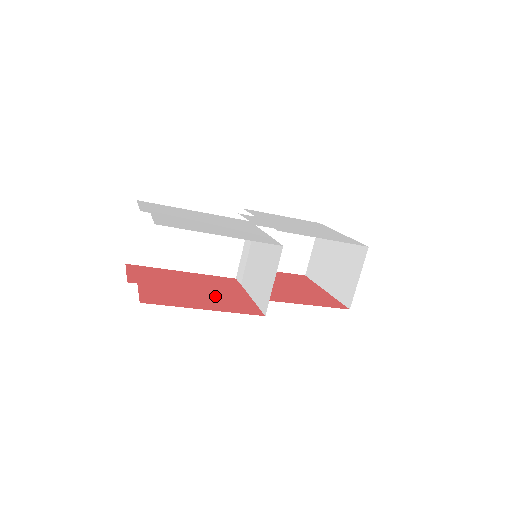
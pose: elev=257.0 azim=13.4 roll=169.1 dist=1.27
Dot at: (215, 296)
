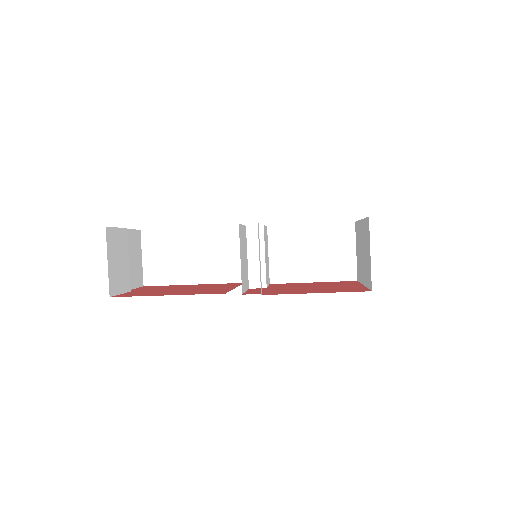
Dot at: (195, 290)
